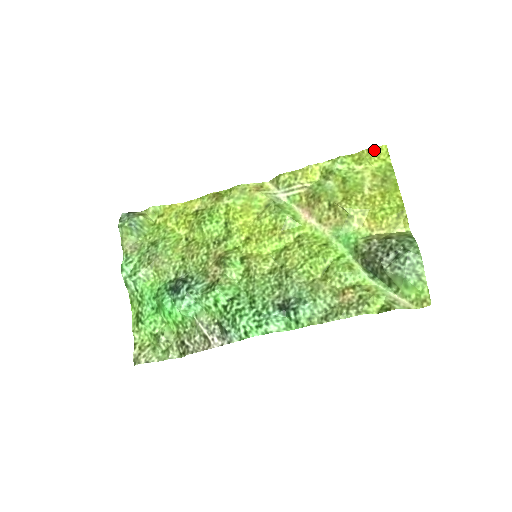
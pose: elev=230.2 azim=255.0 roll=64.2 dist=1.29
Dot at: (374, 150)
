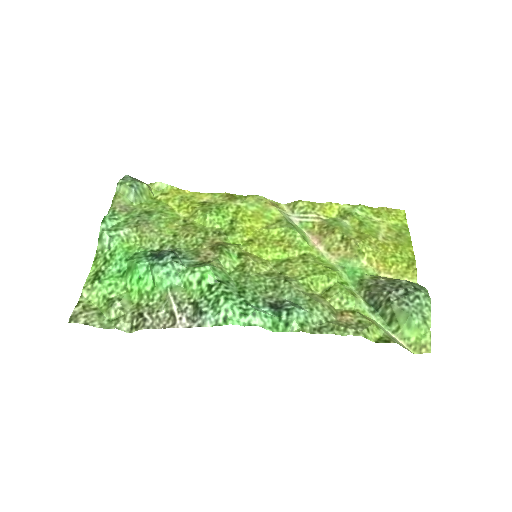
Dot at: (393, 210)
